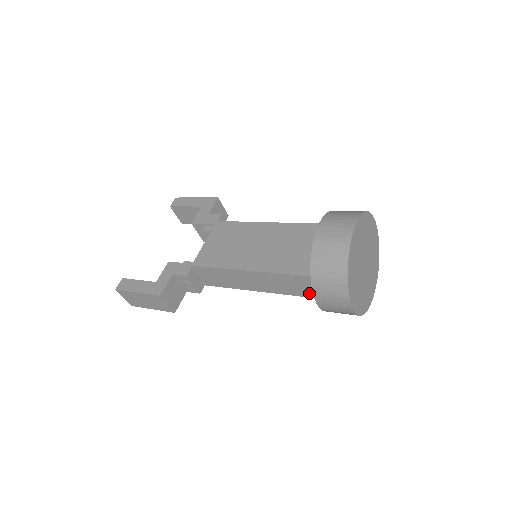
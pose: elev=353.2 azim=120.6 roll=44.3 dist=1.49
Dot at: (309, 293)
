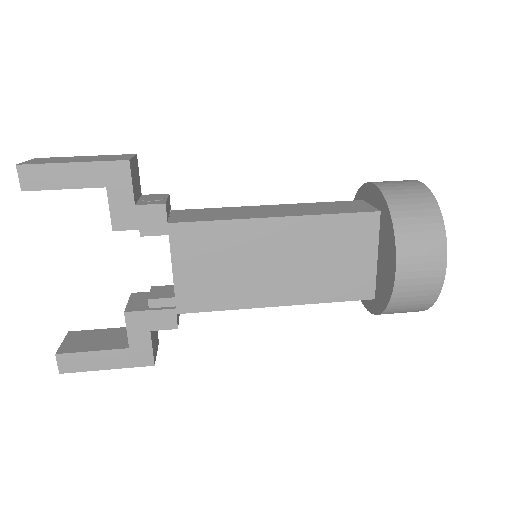
Dot at: occluded
